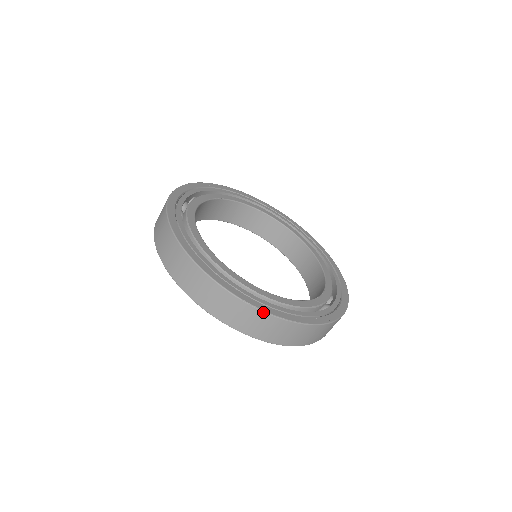
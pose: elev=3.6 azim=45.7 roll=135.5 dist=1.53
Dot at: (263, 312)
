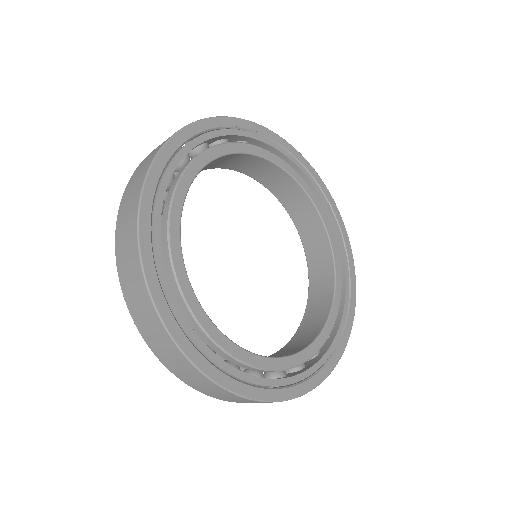
Dot at: (250, 400)
